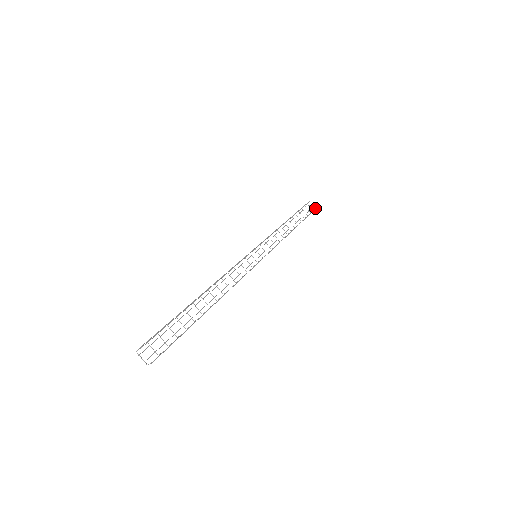
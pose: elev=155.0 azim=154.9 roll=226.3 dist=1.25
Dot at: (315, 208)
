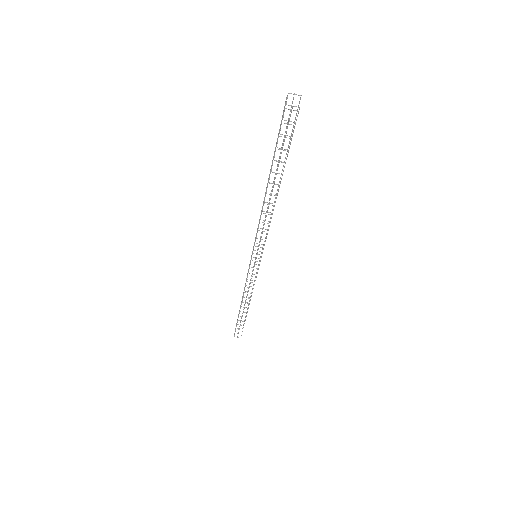
Dot at: (237, 337)
